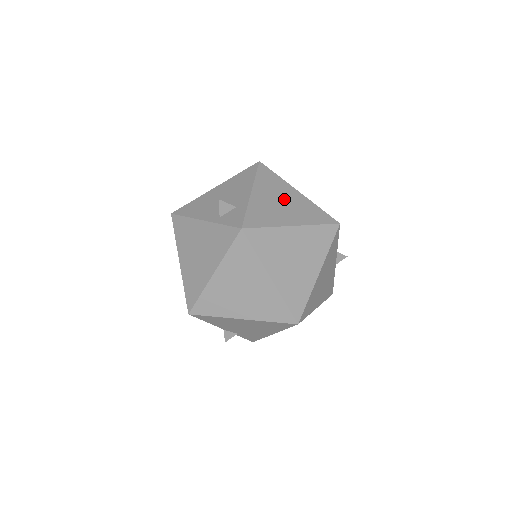
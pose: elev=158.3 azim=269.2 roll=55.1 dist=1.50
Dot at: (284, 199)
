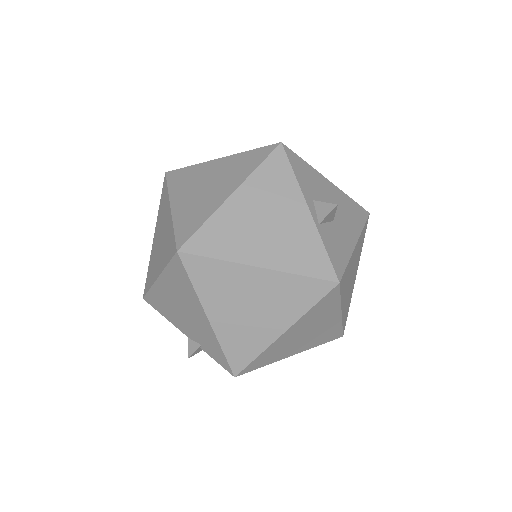
Dot at: occluded
